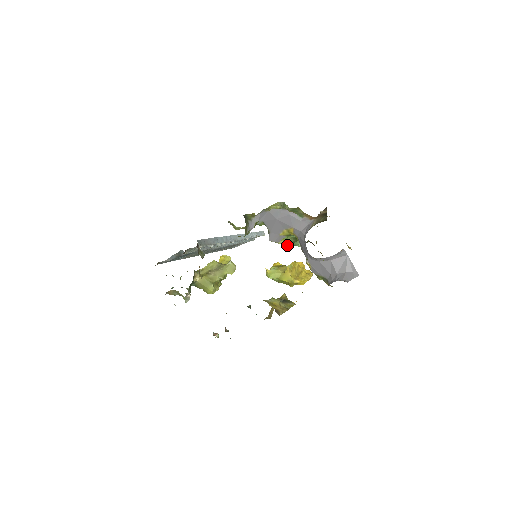
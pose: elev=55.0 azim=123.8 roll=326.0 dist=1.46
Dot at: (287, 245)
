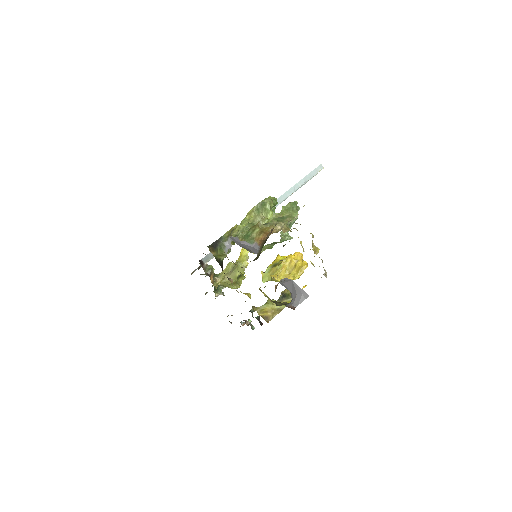
Dot at: (271, 248)
